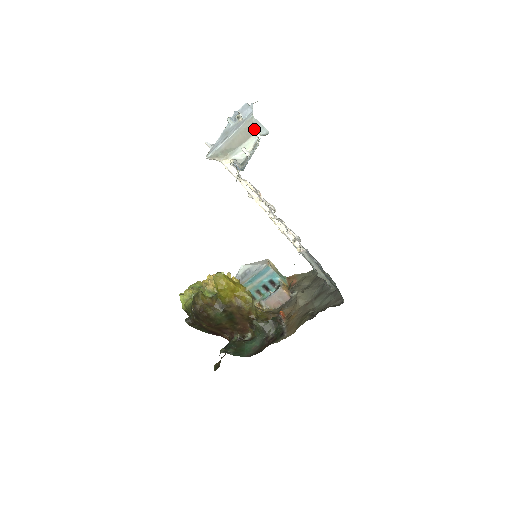
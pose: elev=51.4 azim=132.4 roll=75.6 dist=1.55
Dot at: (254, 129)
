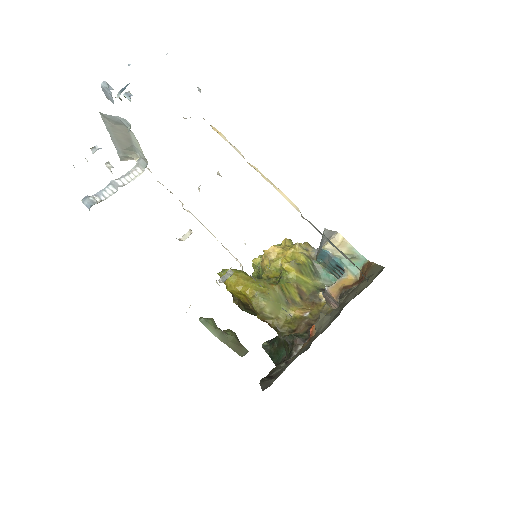
Dot at: (120, 123)
